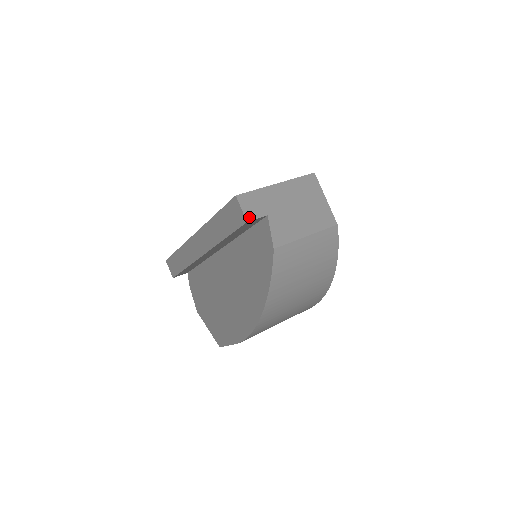
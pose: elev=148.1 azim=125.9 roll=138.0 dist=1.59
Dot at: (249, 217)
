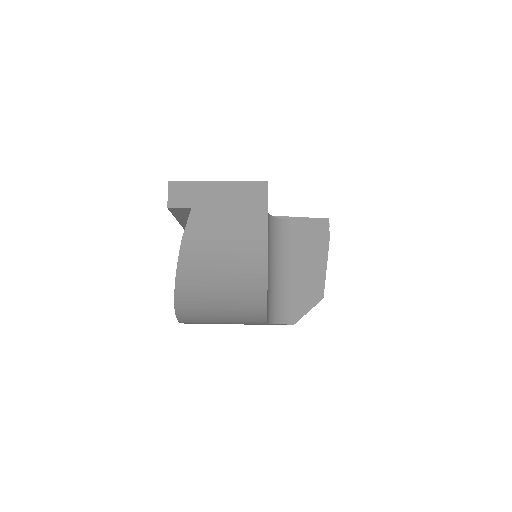
Dot at: (172, 204)
